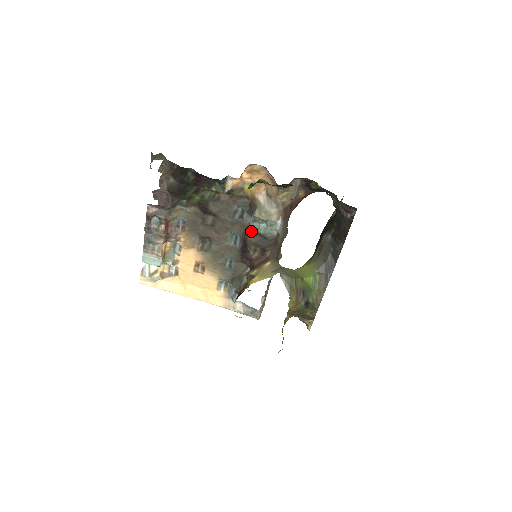
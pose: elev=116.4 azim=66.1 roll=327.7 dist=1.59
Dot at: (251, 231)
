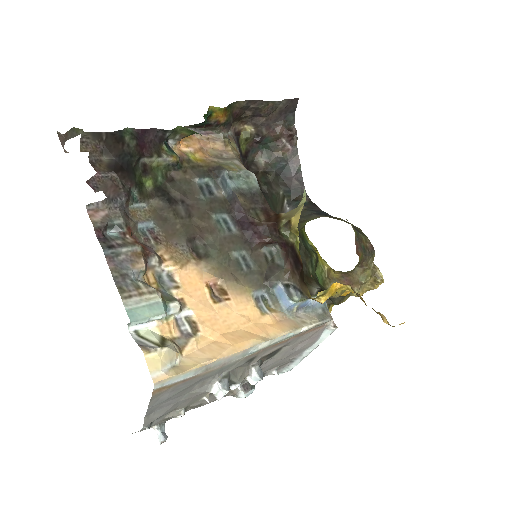
Dot at: (236, 192)
